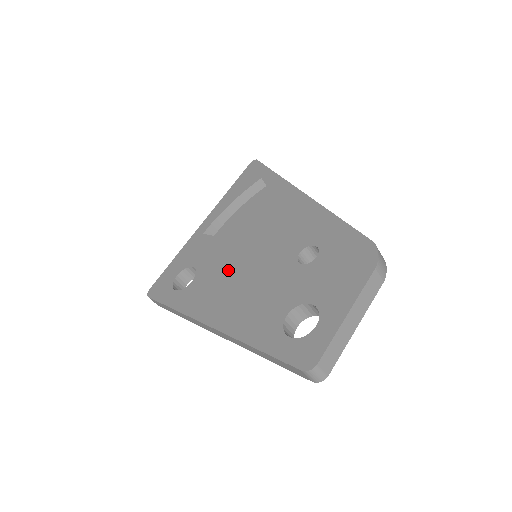
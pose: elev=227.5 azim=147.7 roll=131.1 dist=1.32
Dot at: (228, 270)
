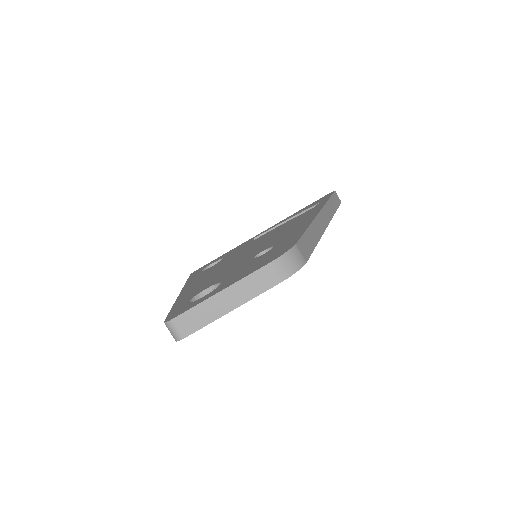
Dot at: (229, 260)
